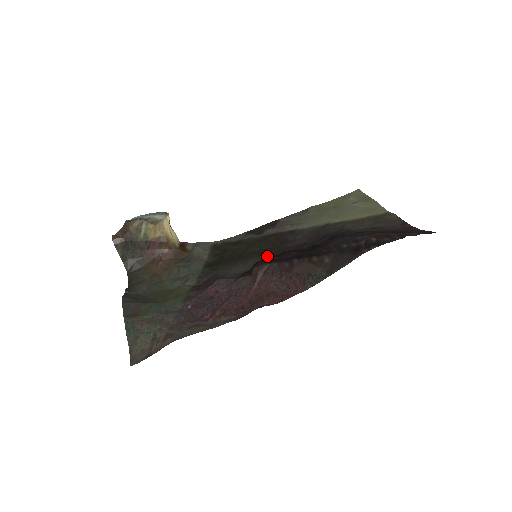
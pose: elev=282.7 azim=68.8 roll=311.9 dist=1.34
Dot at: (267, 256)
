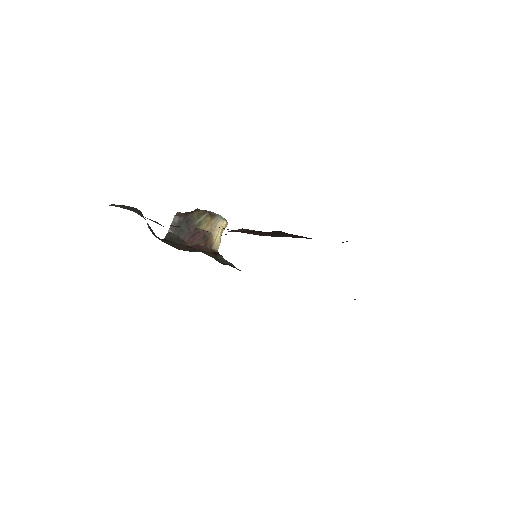
Dot at: occluded
